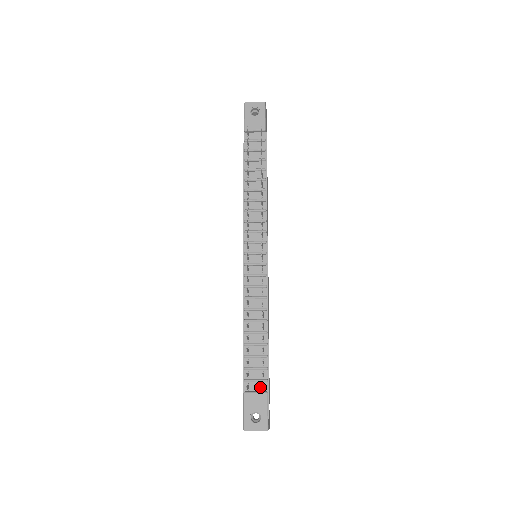
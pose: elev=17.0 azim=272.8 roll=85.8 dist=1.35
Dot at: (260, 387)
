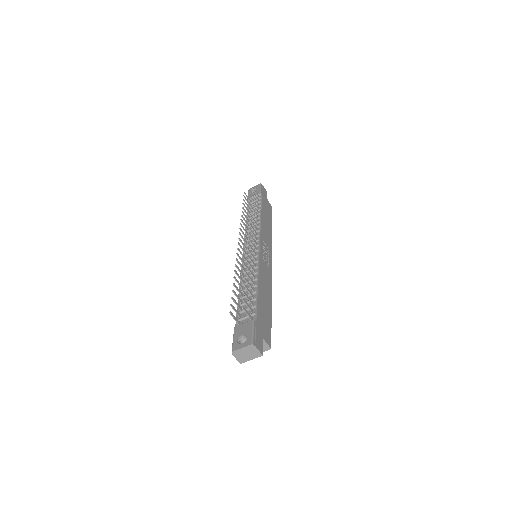
Dot at: (249, 320)
